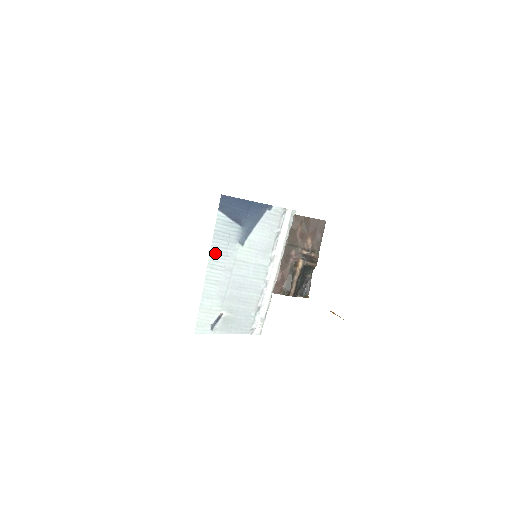
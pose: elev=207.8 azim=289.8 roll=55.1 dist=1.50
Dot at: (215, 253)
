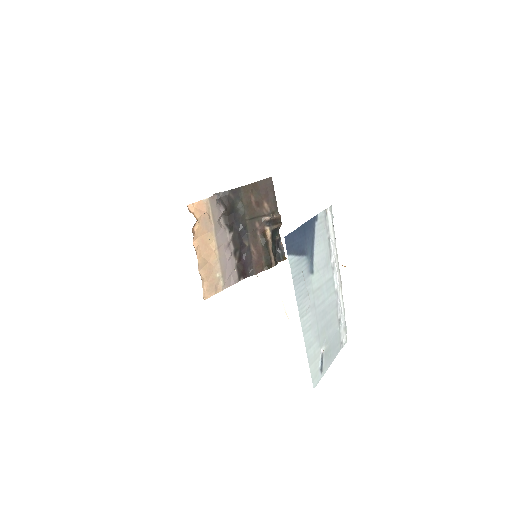
Dot at: (300, 300)
